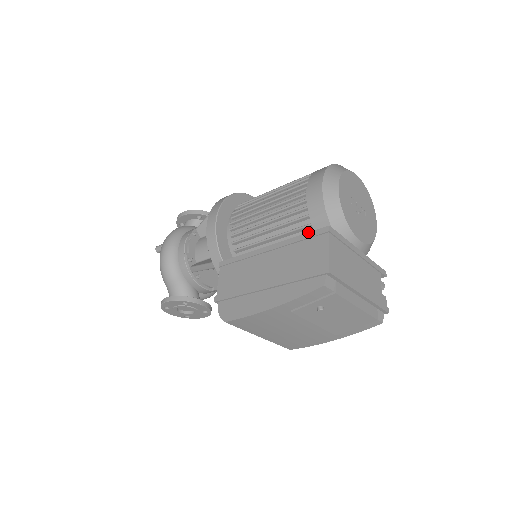
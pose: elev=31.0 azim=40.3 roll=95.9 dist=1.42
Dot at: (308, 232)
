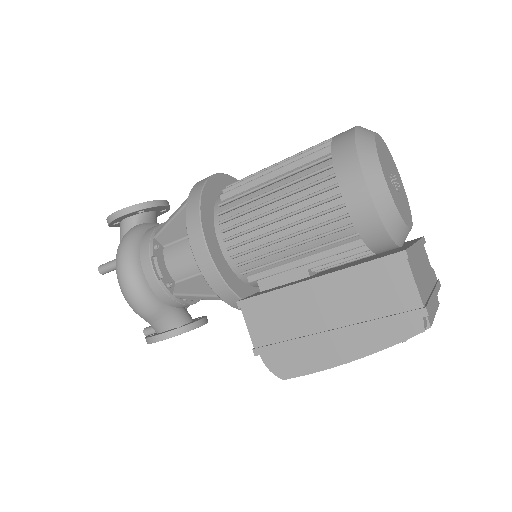
Dot at: (373, 260)
